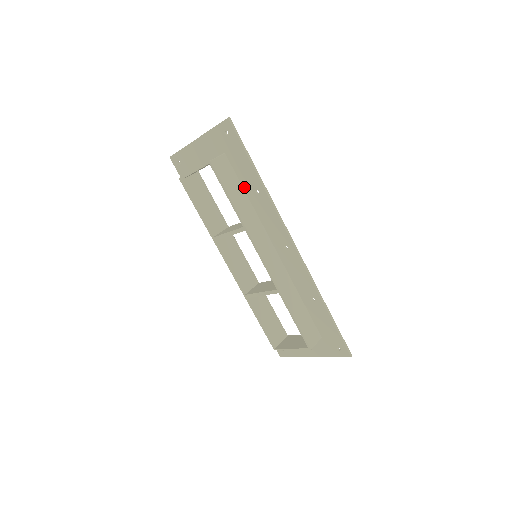
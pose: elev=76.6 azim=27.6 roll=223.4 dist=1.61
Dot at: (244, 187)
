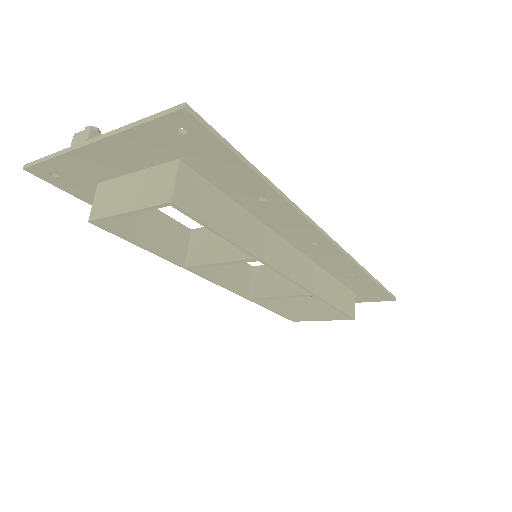
Dot at: (231, 196)
